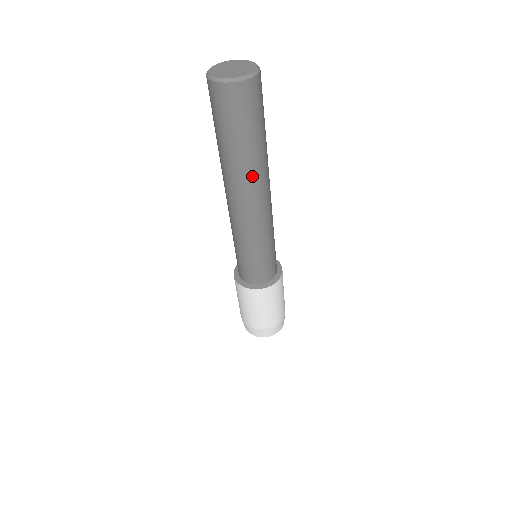
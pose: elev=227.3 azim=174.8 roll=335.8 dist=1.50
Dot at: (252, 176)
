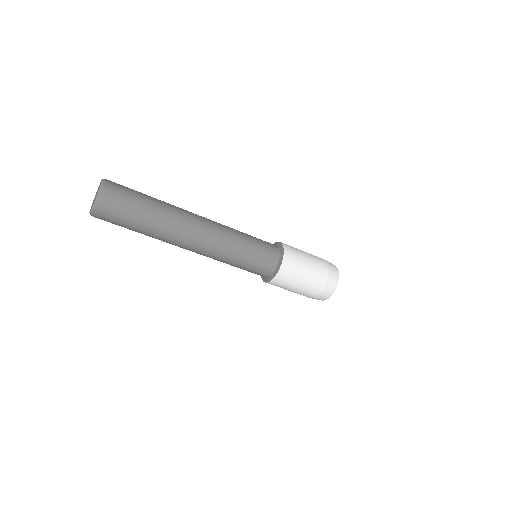
Dot at: occluded
